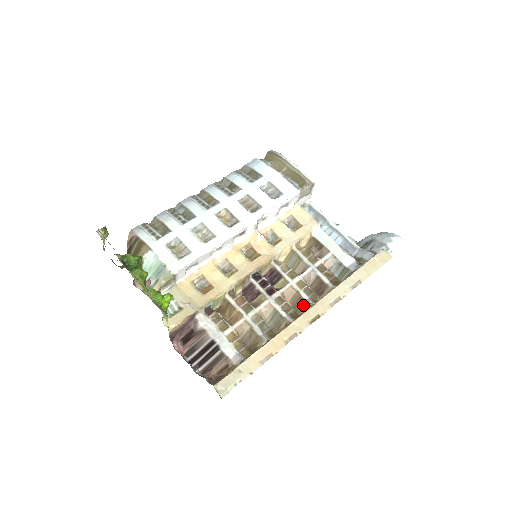
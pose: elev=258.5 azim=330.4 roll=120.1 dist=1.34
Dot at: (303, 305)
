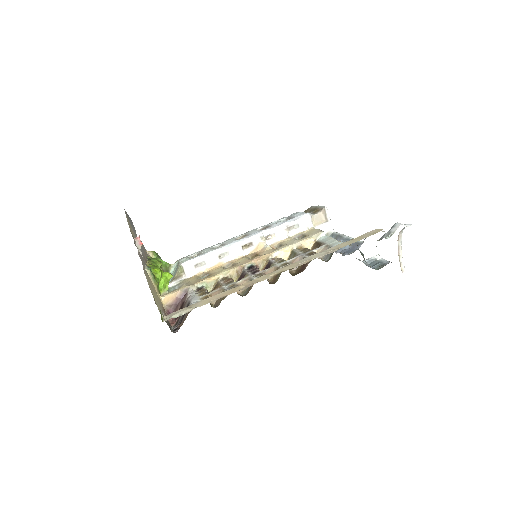
Dot at: (279, 275)
